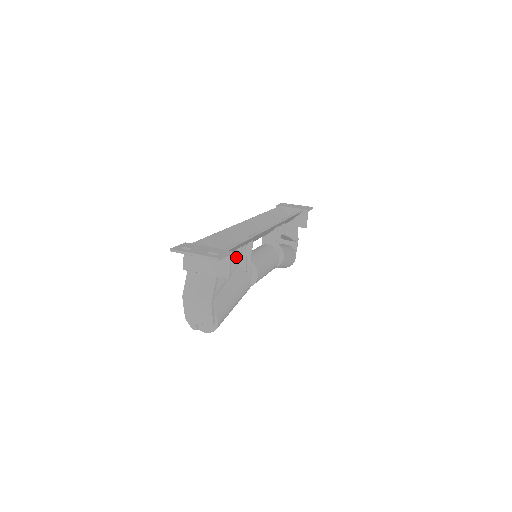
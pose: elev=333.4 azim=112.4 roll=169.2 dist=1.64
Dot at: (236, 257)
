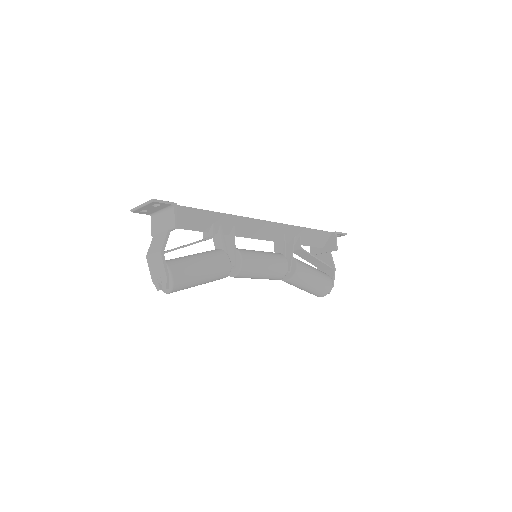
Dot at: (210, 235)
